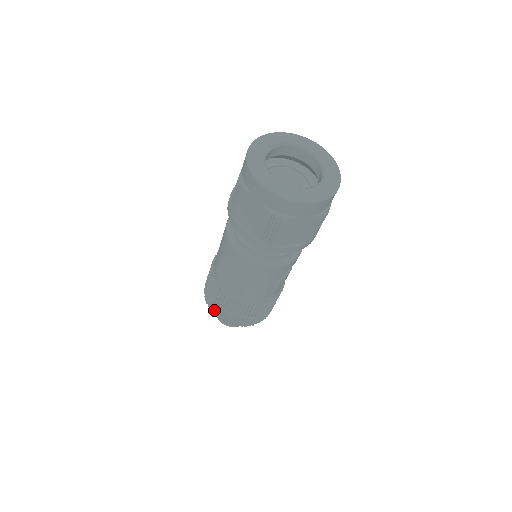
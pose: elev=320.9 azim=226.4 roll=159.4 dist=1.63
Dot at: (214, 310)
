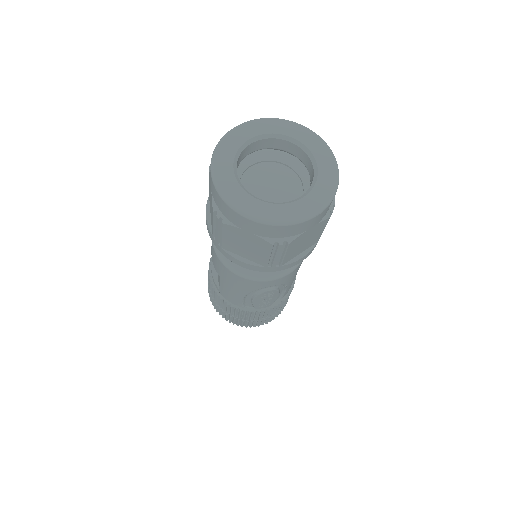
Dot at: occluded
